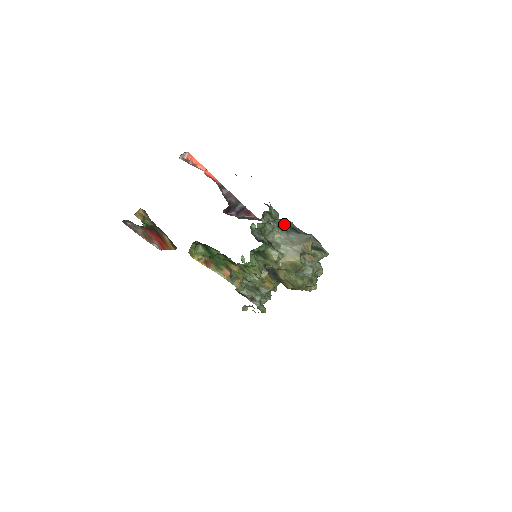
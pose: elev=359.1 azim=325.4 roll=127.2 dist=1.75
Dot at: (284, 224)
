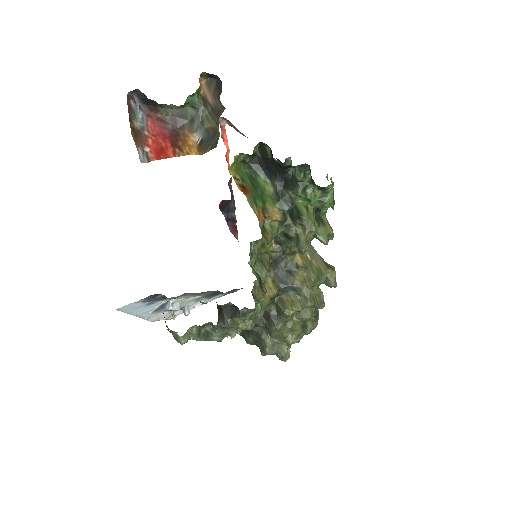
Dot at: occluded
